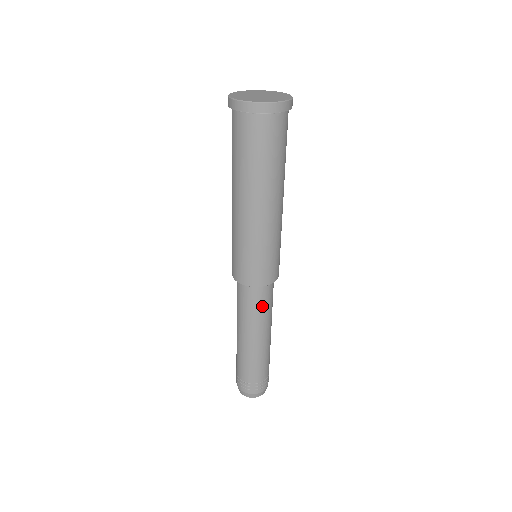
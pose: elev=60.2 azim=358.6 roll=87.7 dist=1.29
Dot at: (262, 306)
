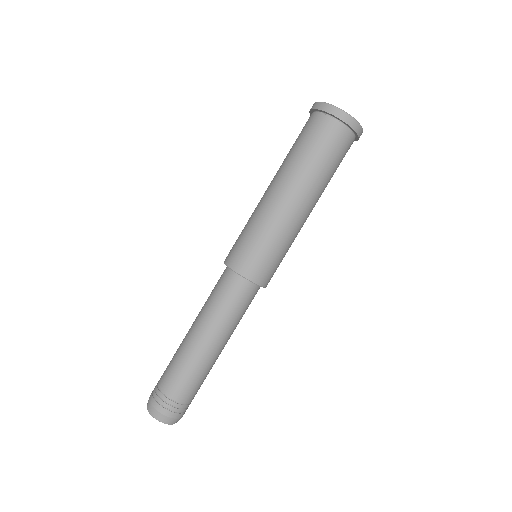
Dot at: (234, 305)
